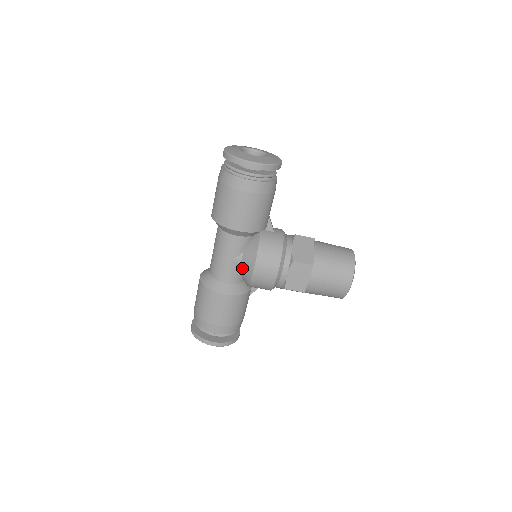
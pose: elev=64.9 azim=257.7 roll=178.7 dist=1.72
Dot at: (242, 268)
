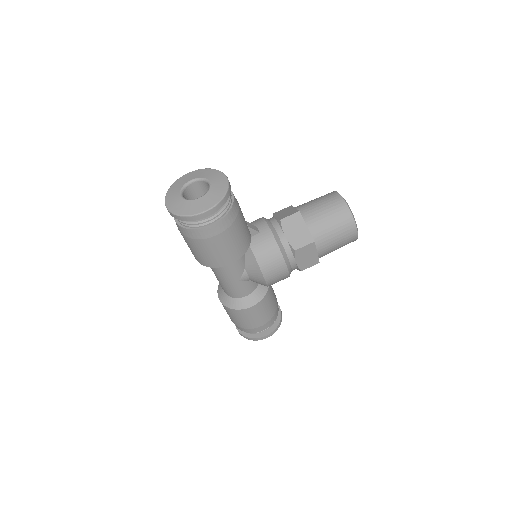
Dot at: (252, 280)
